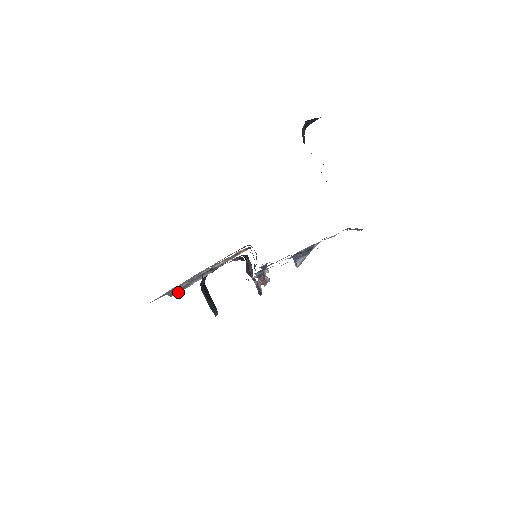
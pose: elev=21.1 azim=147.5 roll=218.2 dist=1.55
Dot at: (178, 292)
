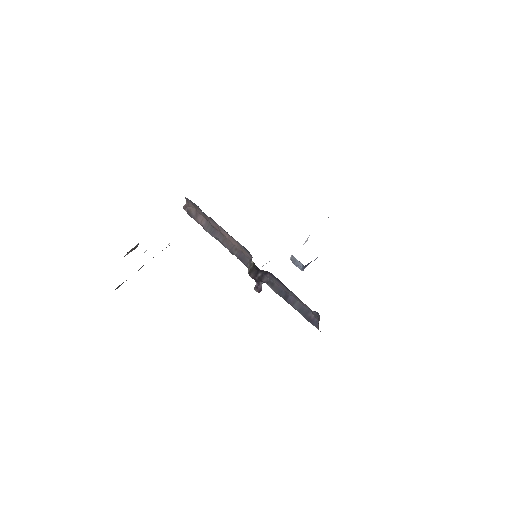
Dot at: occluded
